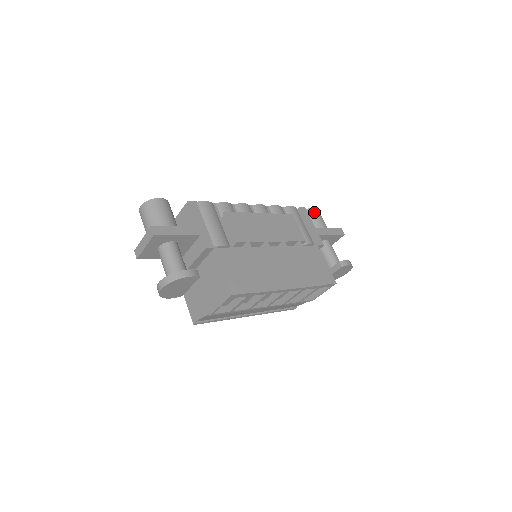
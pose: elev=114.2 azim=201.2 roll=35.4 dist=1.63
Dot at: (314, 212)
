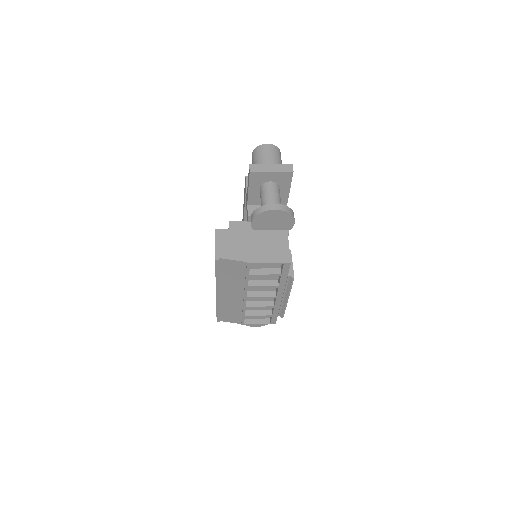
Dot at: occluded
